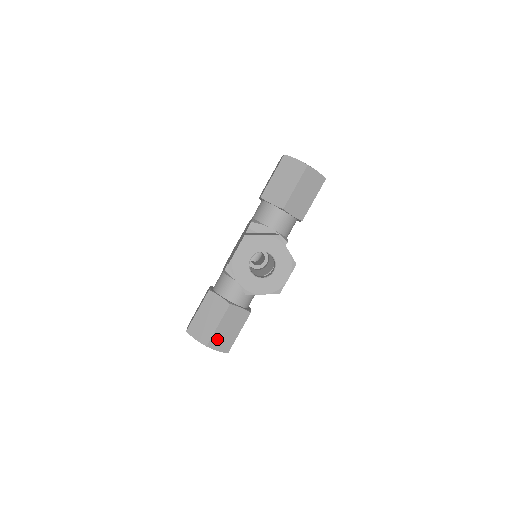
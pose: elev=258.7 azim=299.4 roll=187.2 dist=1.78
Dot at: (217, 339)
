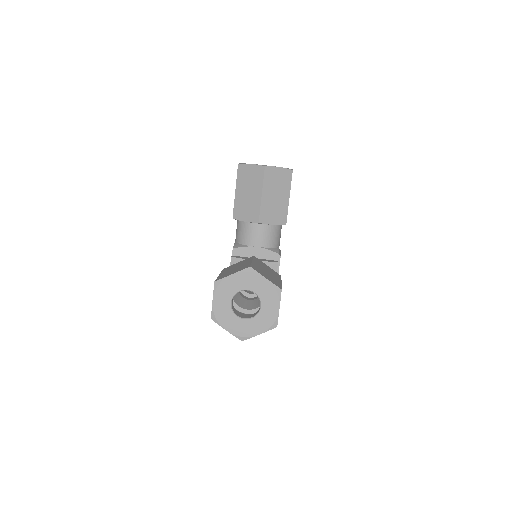
Dot at: (259, 270)
